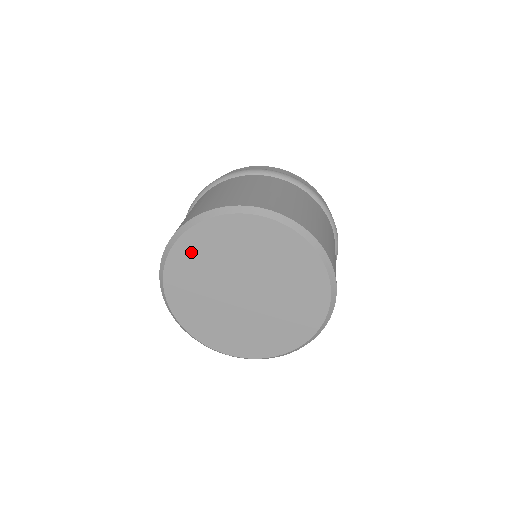
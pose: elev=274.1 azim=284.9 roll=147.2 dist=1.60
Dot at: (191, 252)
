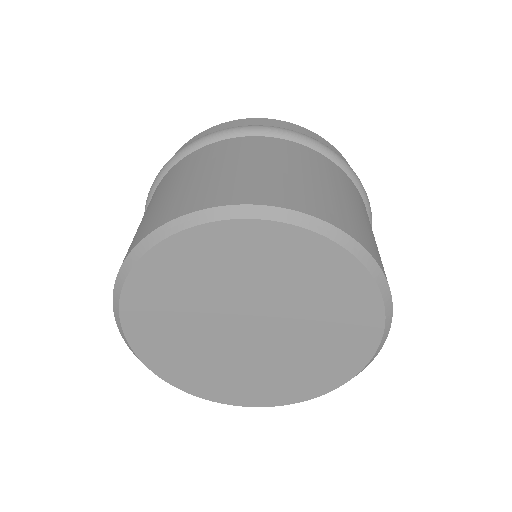
Dot at: (153, 292)
